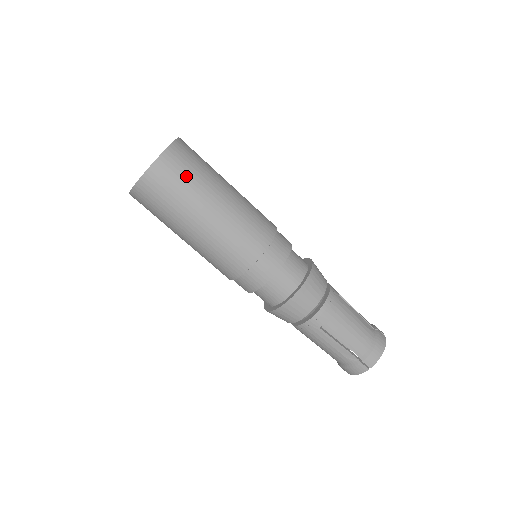
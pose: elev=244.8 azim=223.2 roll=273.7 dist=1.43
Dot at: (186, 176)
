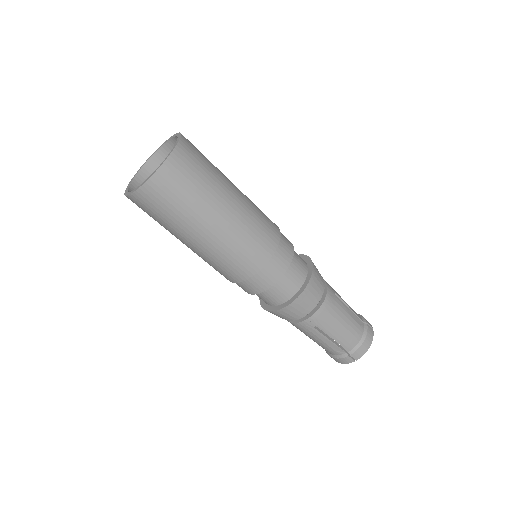
Dot at: (190, 186)
